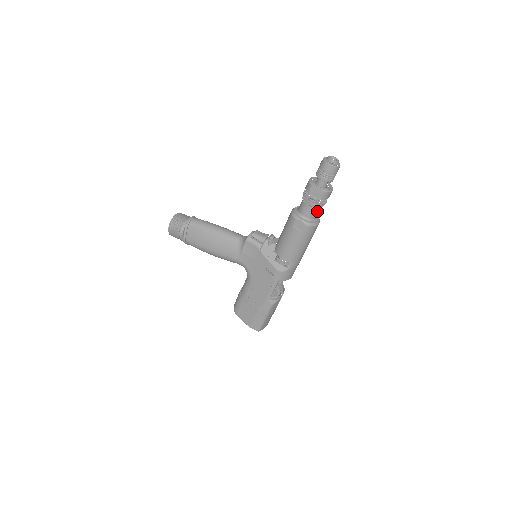
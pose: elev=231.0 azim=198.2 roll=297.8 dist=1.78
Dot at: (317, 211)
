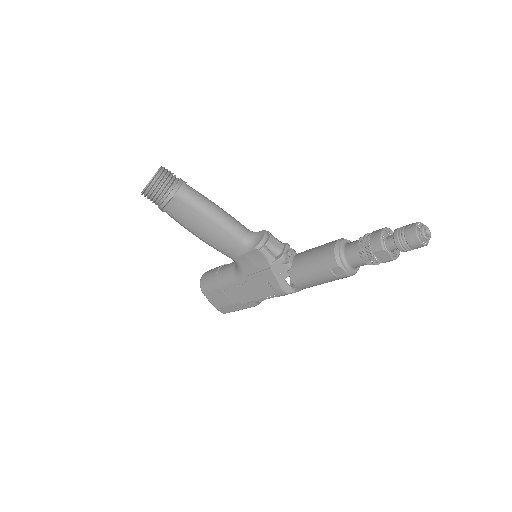
Dot at: occluded
